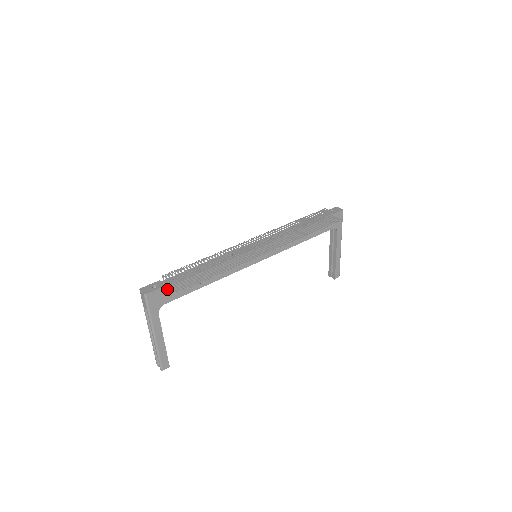
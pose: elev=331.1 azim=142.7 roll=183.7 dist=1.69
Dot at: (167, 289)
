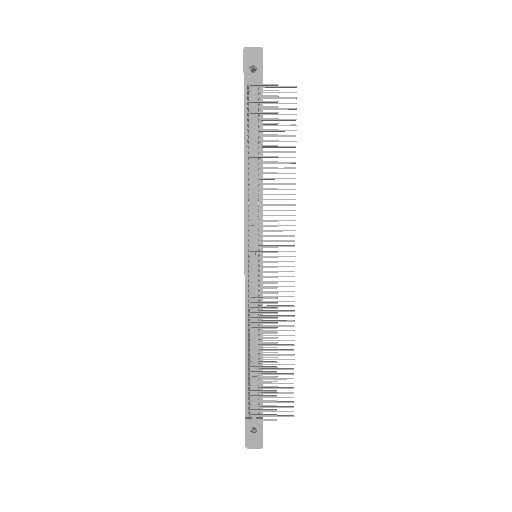
Dot at: occluded
